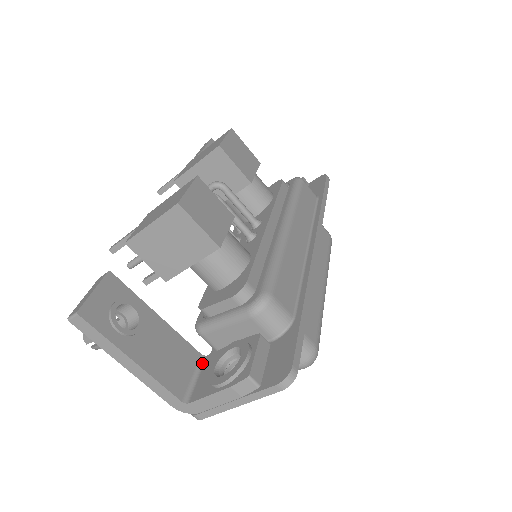
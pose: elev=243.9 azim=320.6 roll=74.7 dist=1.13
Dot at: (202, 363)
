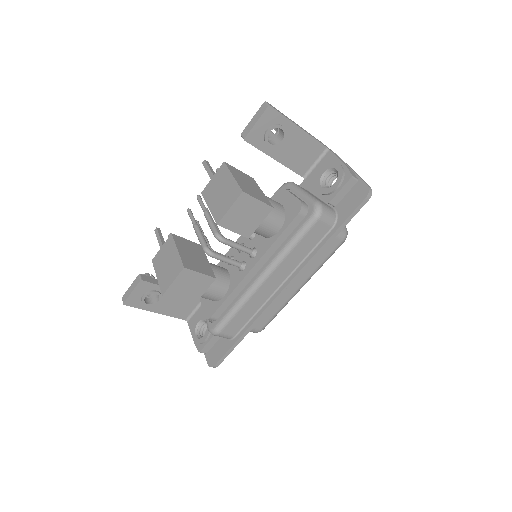
Dot at: occluded
